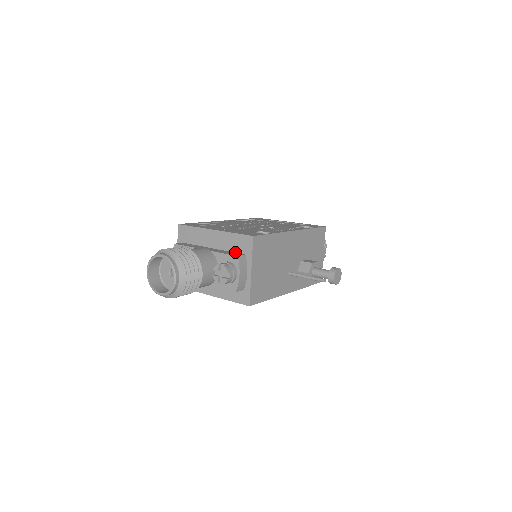
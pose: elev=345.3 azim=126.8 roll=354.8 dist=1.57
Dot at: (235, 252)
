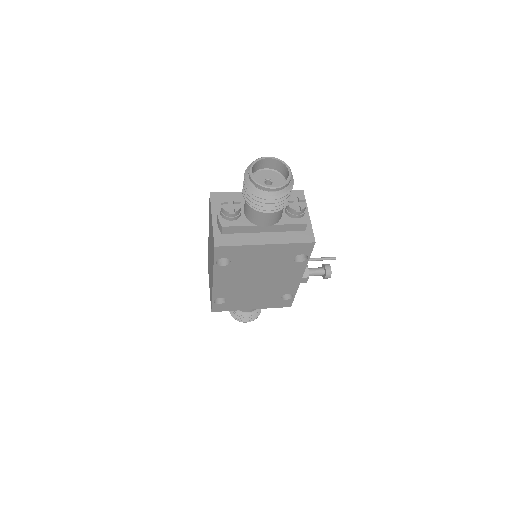
Dot at: occluded
